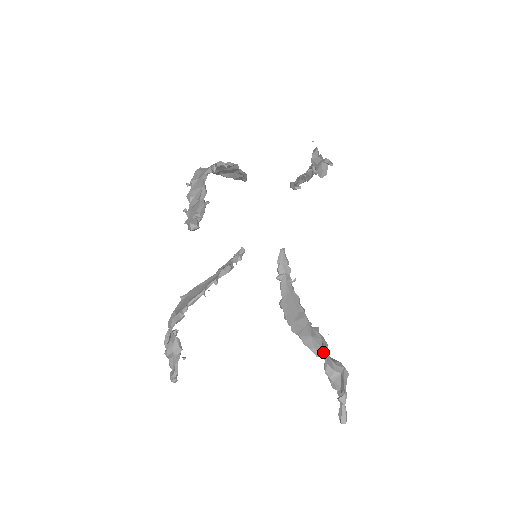
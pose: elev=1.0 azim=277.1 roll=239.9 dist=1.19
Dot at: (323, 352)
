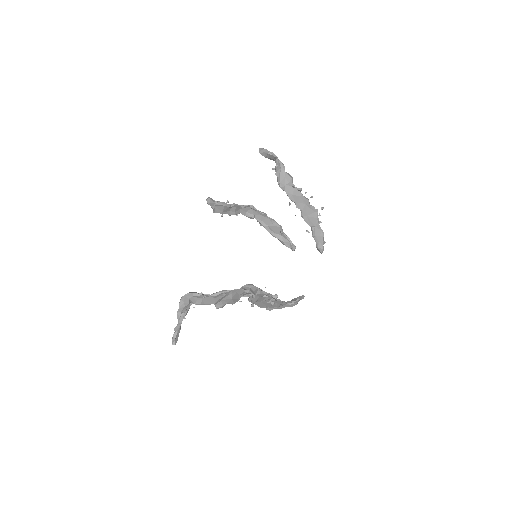
Dot at: occluded
